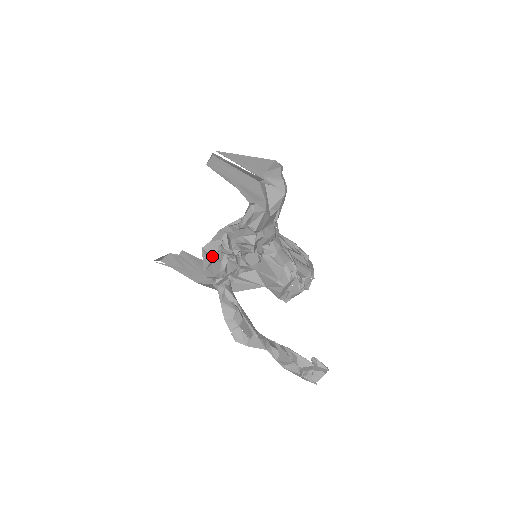
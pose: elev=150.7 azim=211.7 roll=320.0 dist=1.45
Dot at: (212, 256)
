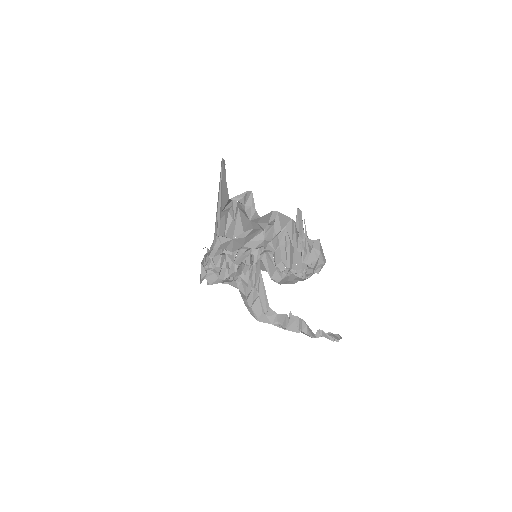
Dot at: (205, 272)
